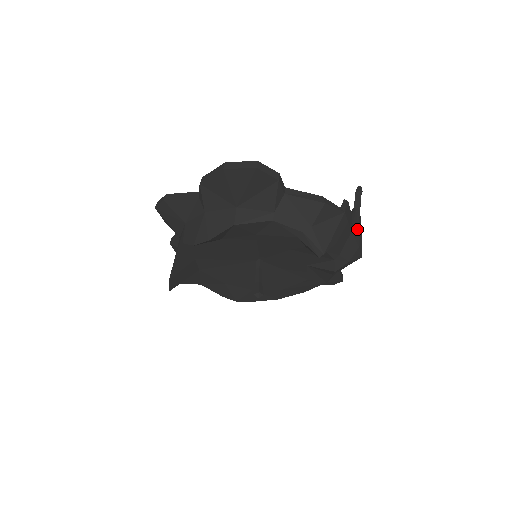
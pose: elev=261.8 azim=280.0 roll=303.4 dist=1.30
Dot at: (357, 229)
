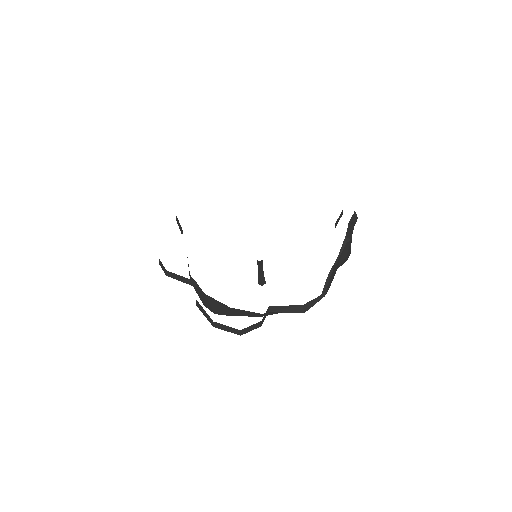
Dot at: (345, 259)
